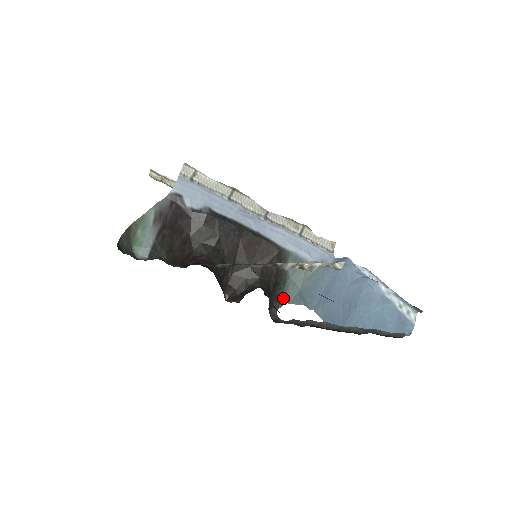
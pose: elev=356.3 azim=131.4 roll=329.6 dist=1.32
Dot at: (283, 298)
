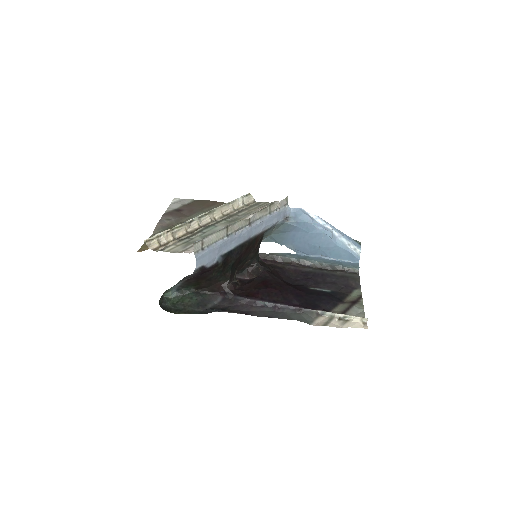
Dot at: occluded
